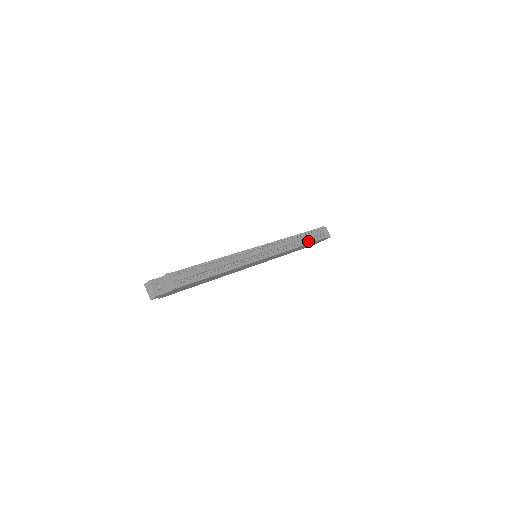
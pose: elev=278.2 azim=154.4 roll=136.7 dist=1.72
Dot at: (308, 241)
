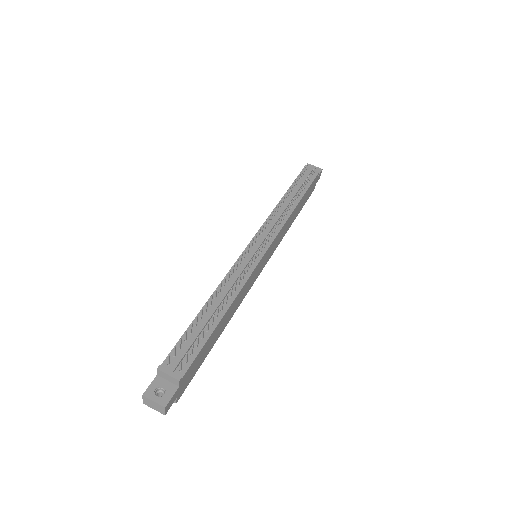
Dot at: (301, 193)
